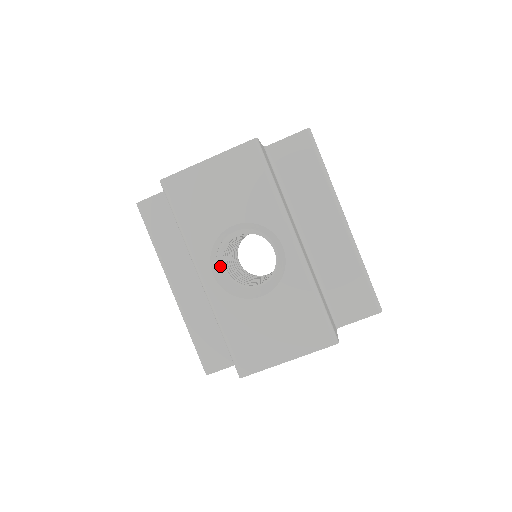
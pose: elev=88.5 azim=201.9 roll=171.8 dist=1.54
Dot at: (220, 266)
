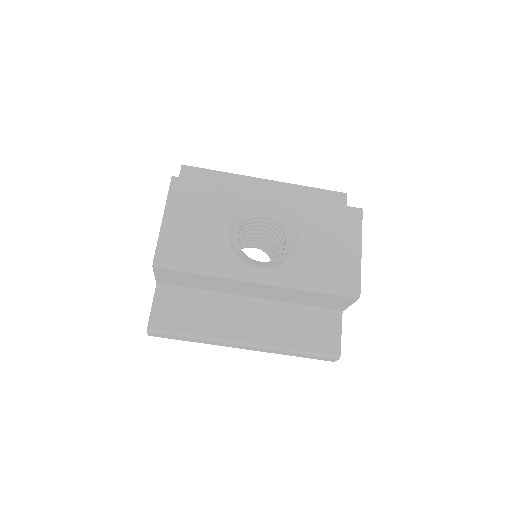
Dot at: (255, 262)
